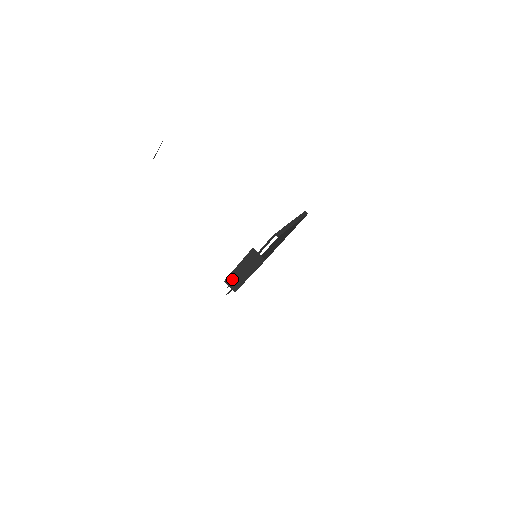
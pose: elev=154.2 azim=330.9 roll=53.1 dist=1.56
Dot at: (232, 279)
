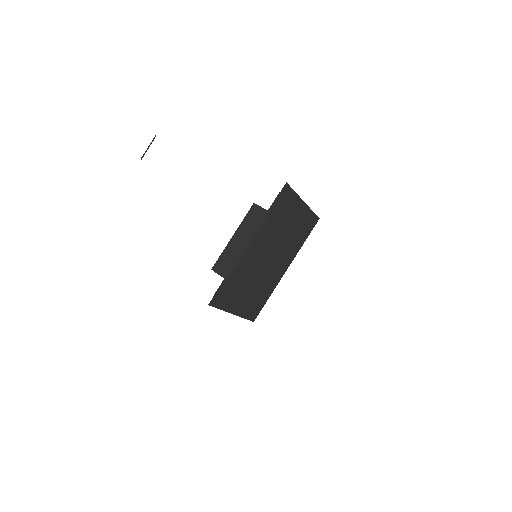
Dot at: (223, 261)
